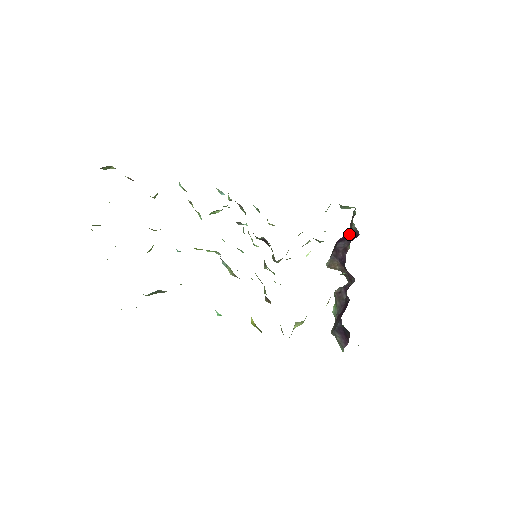
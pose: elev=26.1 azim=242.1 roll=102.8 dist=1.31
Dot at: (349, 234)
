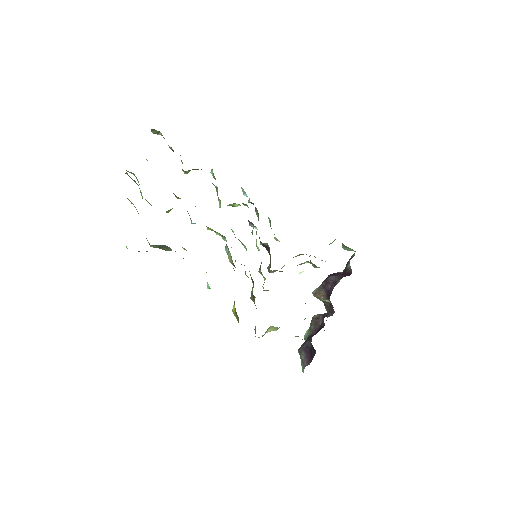
Dot at: (342, 272)
